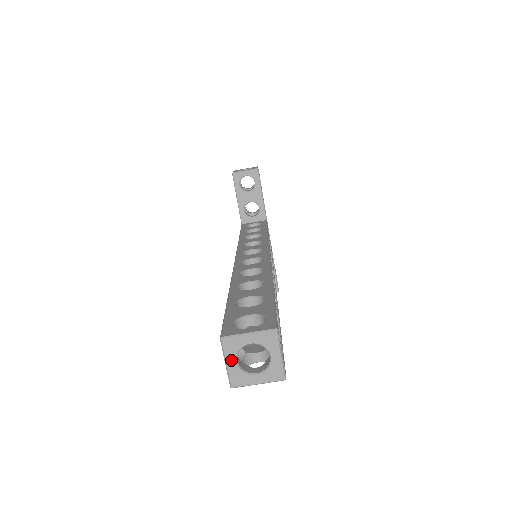
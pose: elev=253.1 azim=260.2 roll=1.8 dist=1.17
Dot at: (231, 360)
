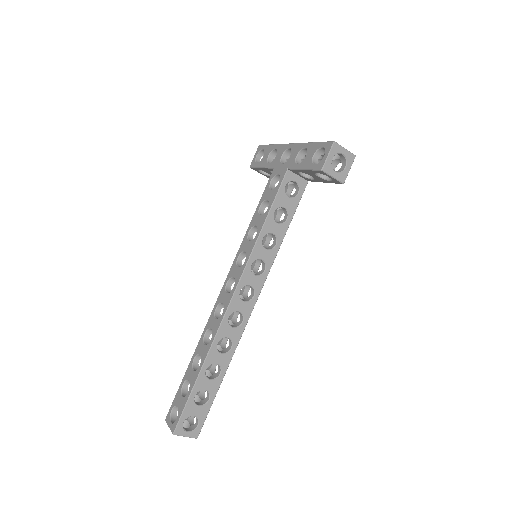
Dot at: occluded
